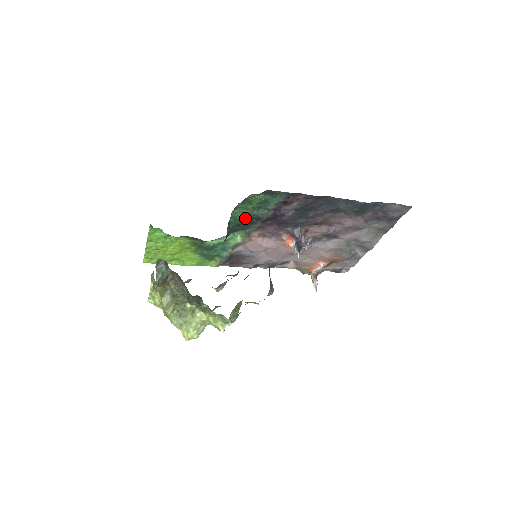
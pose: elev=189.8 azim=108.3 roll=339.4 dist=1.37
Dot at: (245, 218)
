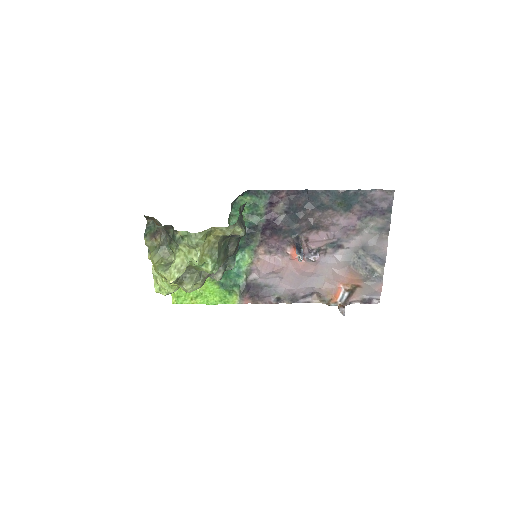
Dot at: occluded
